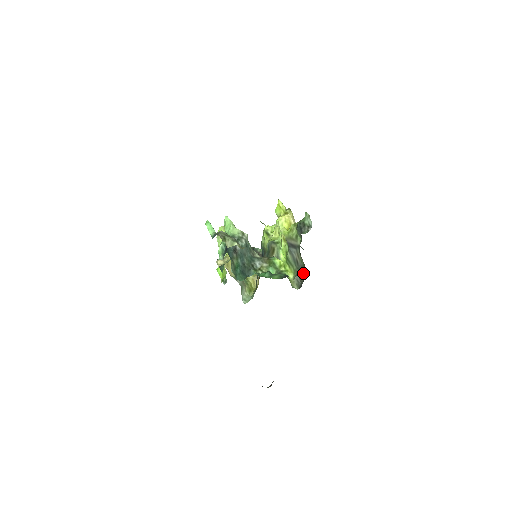
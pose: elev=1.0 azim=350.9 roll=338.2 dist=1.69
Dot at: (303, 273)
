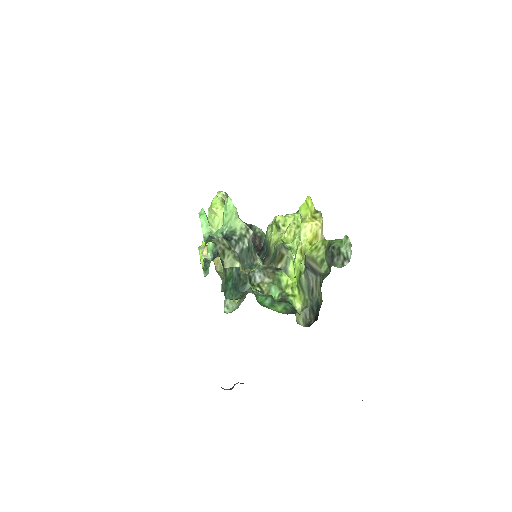
Dot at: (317, 310)
